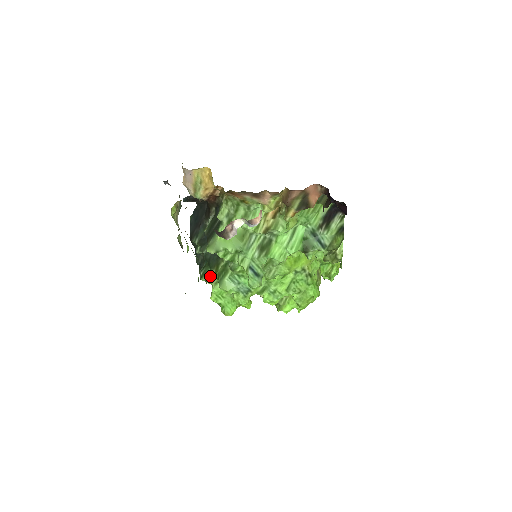
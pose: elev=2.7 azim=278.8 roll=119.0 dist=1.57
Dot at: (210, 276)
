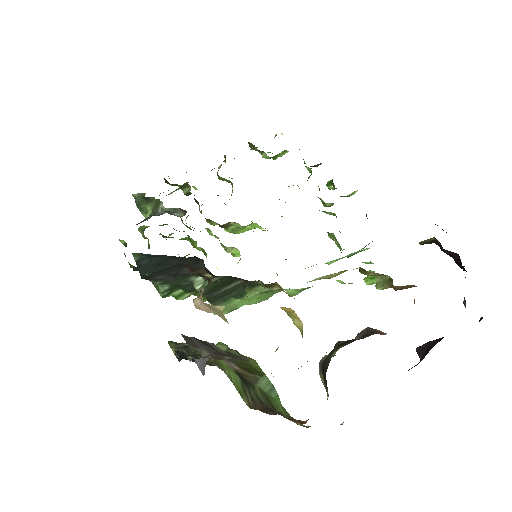
Dot at: (185, 297)
